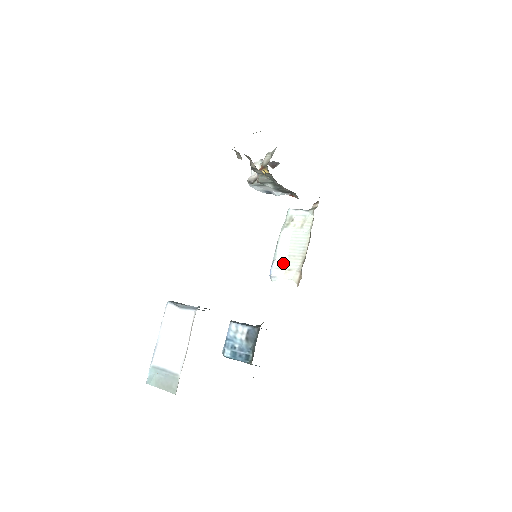
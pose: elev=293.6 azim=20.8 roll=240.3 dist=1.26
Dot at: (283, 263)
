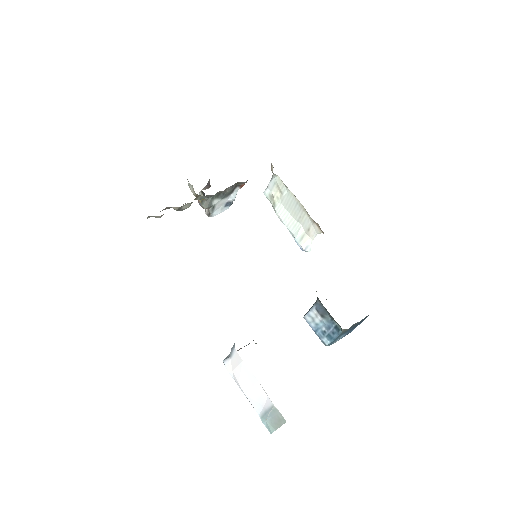
Dot at: (300, 231)
